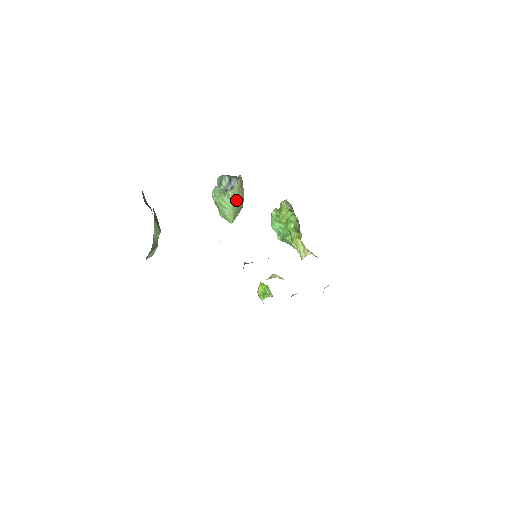
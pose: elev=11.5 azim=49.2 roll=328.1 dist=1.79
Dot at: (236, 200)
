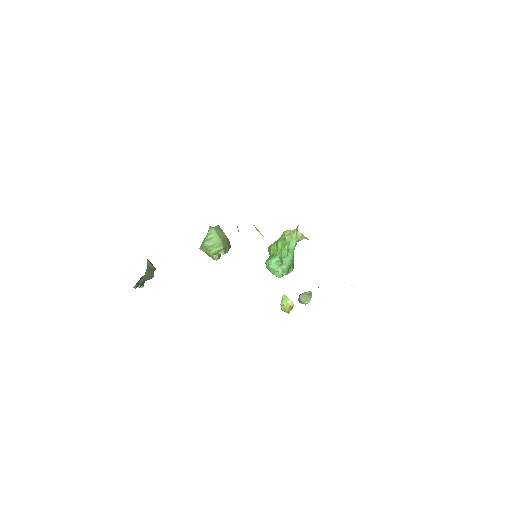
Dot at: (220, 233)
